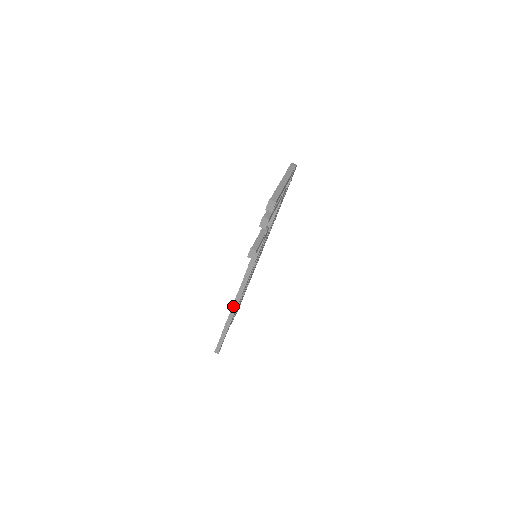
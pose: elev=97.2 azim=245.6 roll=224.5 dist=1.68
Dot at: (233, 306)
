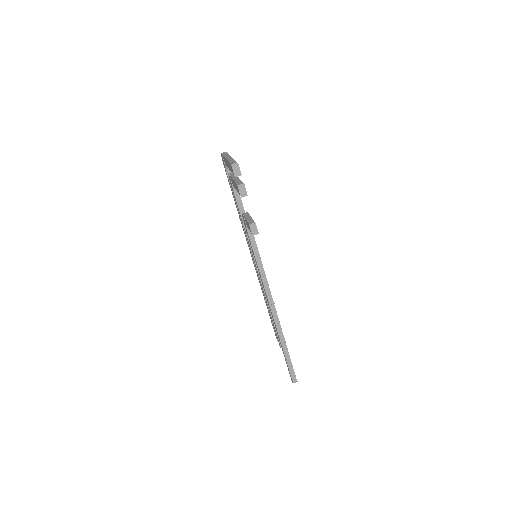
Dot at: (274, 318)
